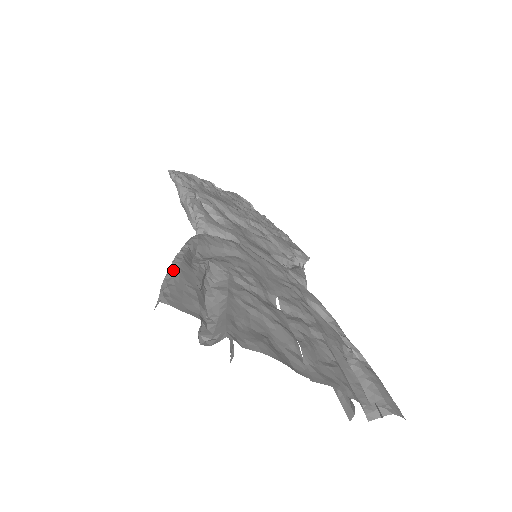
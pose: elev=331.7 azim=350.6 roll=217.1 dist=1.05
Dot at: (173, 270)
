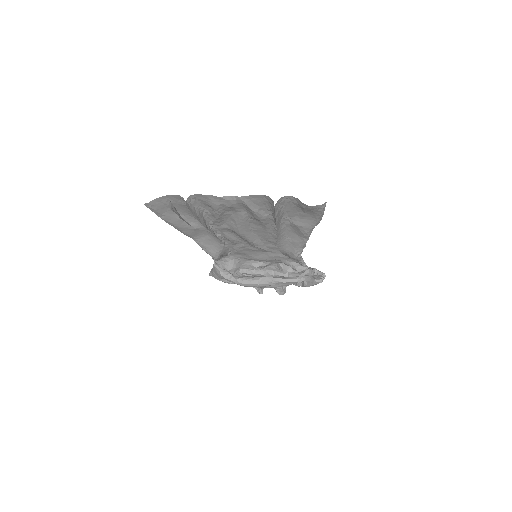
Dot at: occluded
